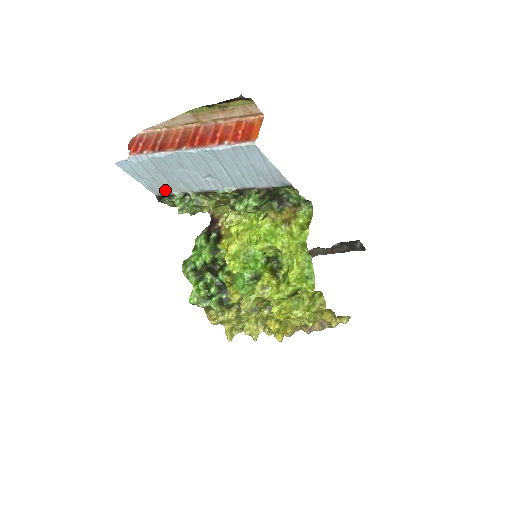
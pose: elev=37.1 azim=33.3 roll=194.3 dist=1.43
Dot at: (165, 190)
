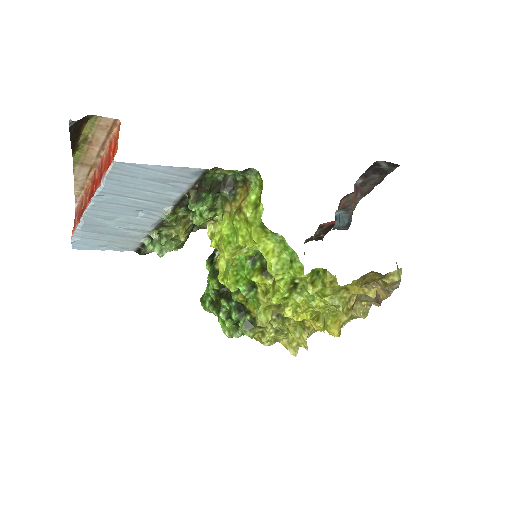
Dot at: (133, 243)
